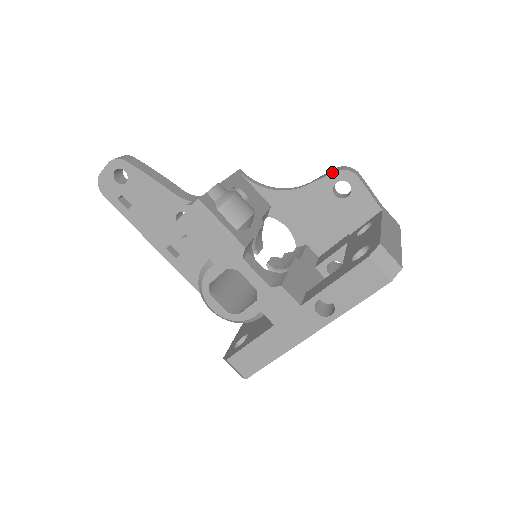
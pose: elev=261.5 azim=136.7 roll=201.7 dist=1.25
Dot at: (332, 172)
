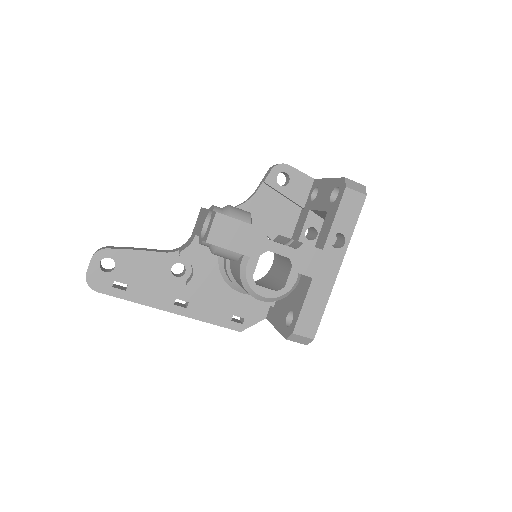
Dot at: (270, 171)
